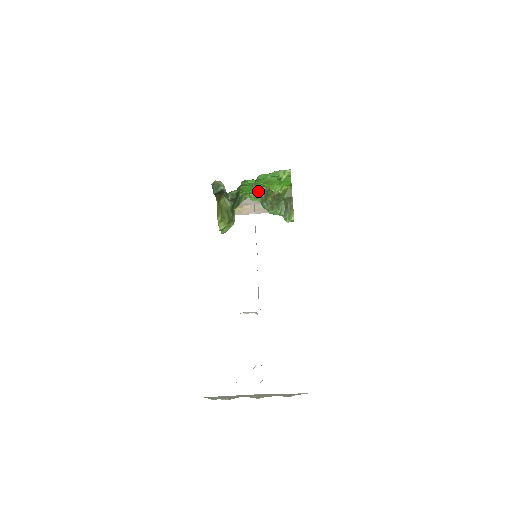
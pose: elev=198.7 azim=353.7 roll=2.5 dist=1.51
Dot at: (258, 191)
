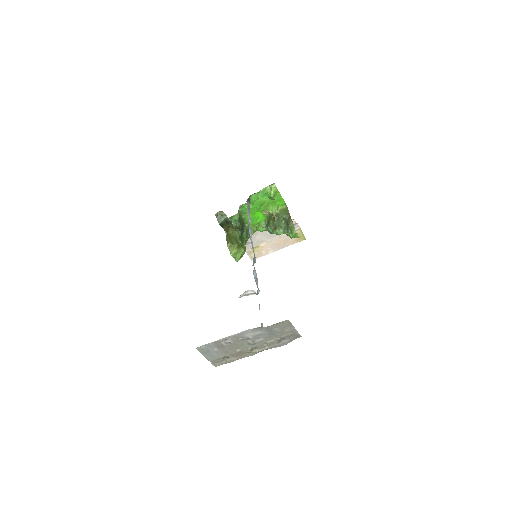
Dot at: (261, 219)
